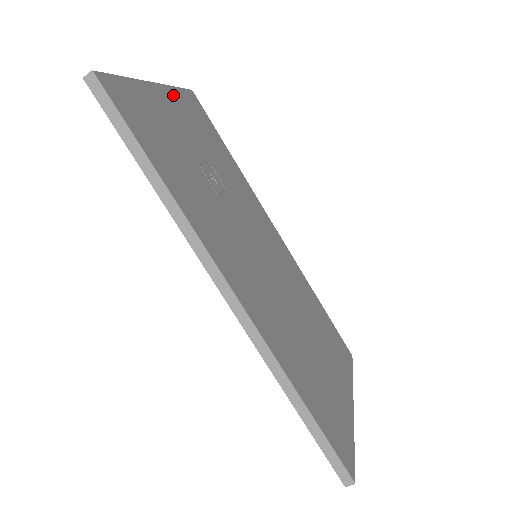
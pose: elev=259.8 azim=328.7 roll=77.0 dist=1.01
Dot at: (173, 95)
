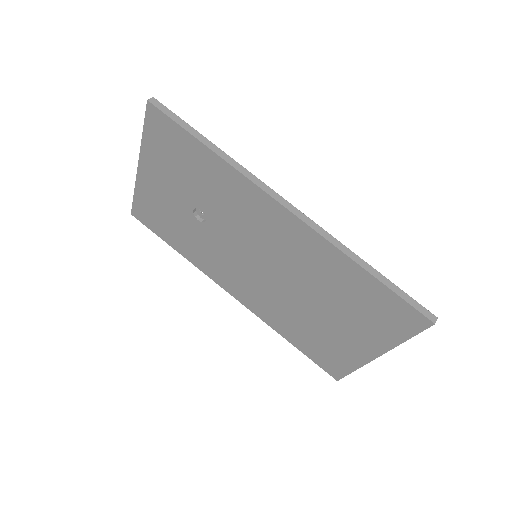
Dot at: occluded
